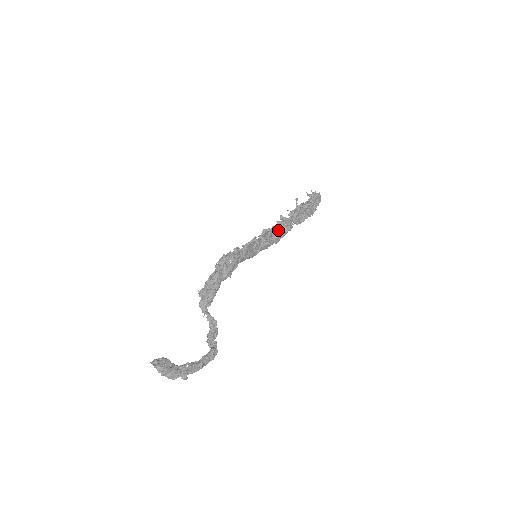
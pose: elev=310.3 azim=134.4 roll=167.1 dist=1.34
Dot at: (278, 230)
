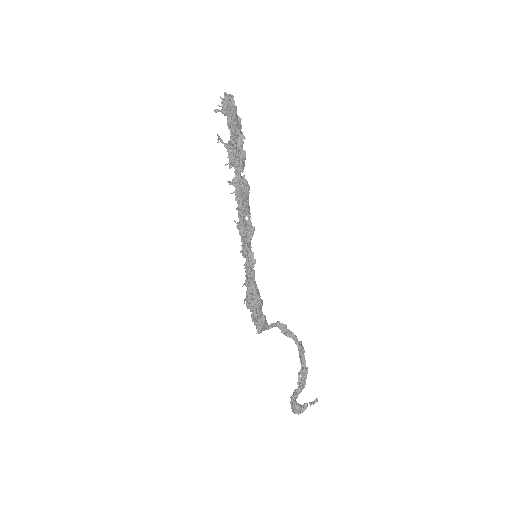
Dot at: (244, 206)
